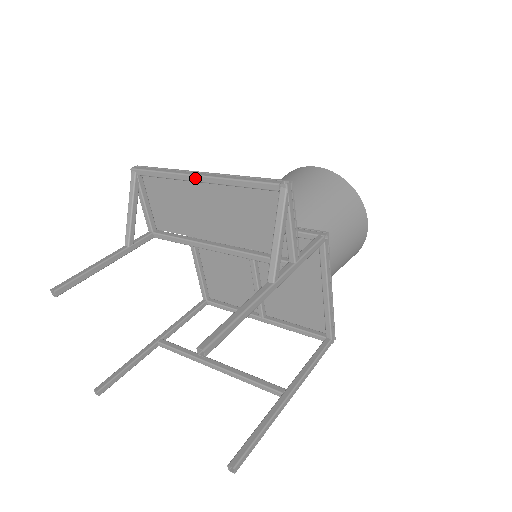
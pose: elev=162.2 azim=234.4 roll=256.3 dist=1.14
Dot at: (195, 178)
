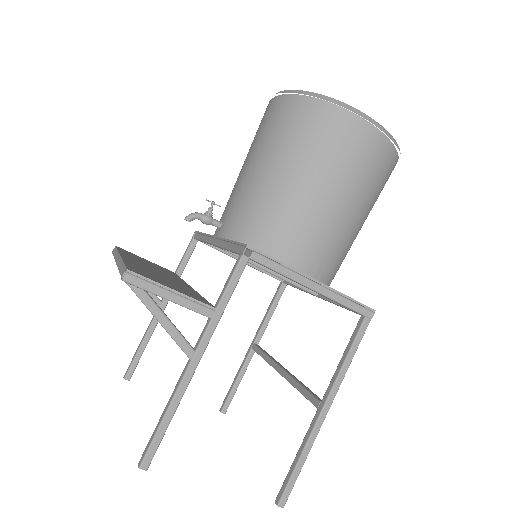
Dot at: occluded
